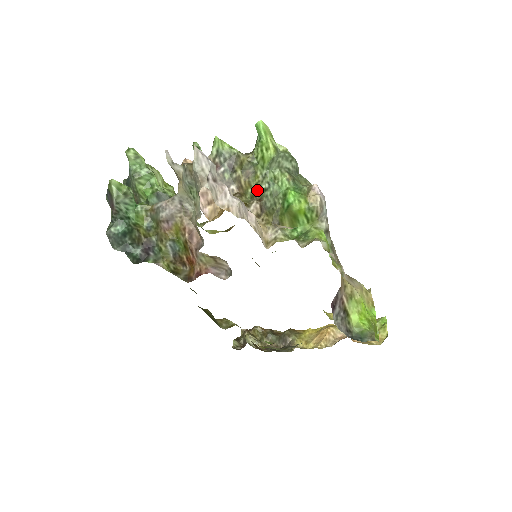
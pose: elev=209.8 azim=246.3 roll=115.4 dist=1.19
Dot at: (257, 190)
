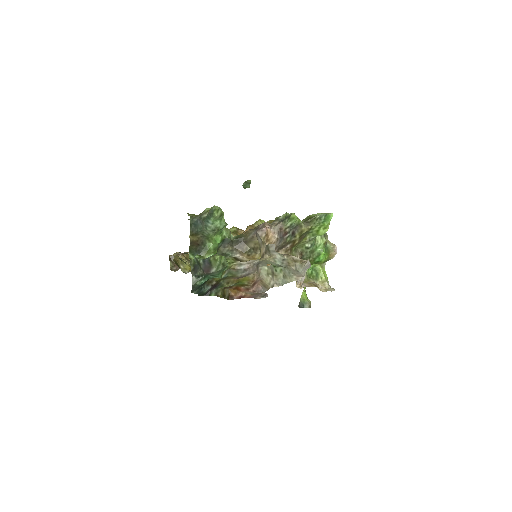
Dot at: (301, 246)
